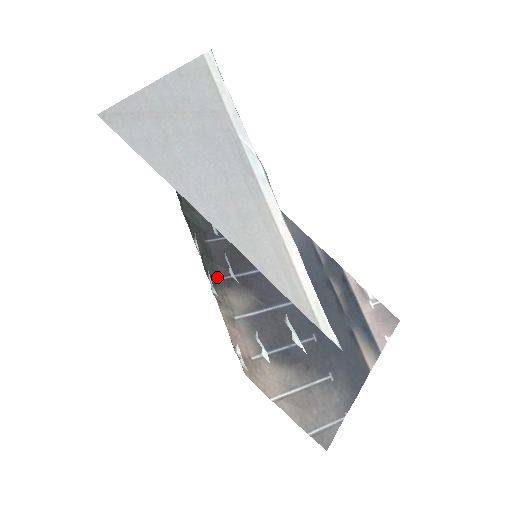
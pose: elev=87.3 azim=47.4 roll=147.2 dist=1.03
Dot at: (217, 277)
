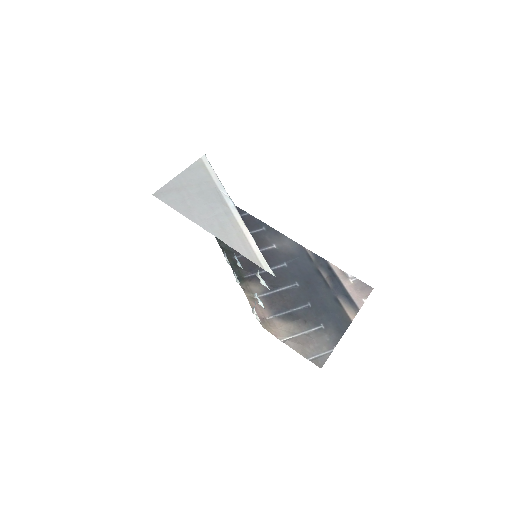
Dot at: (242, 276)
